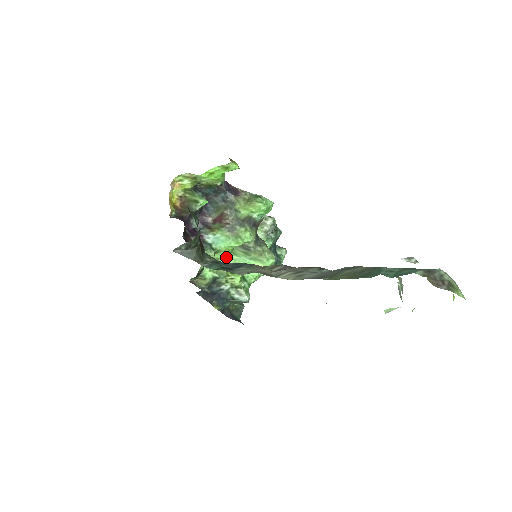
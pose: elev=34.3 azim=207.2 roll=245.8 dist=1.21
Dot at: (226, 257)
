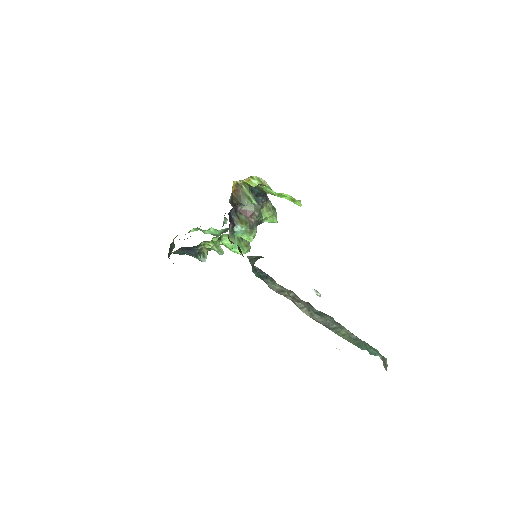
Dot at: (226, 237)
